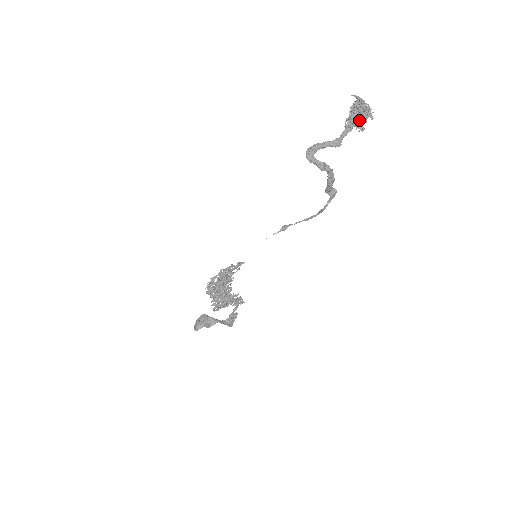
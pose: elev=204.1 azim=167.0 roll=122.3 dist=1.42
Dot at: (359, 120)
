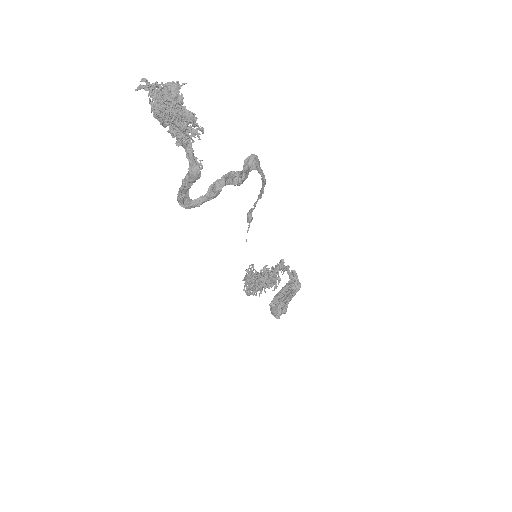
Dot at: (183, 133)
